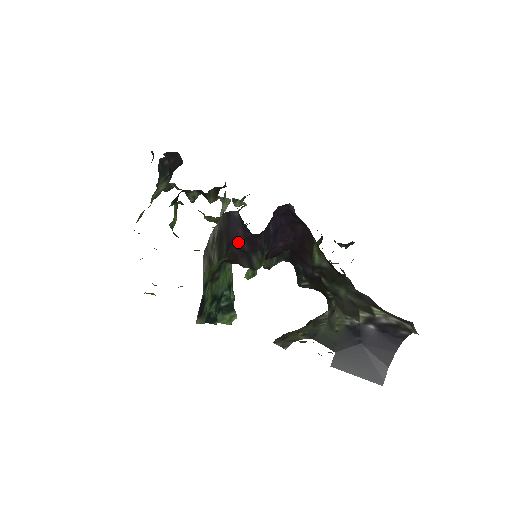
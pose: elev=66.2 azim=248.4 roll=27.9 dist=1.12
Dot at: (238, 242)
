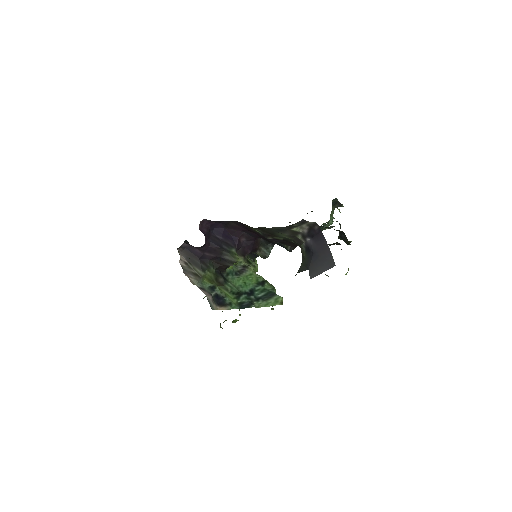
Dot at: (204, 256)
